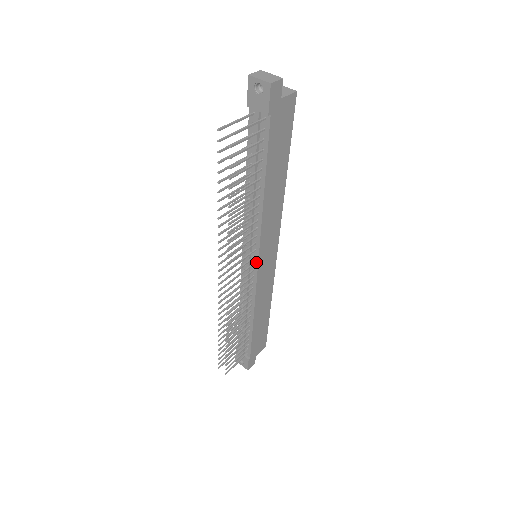
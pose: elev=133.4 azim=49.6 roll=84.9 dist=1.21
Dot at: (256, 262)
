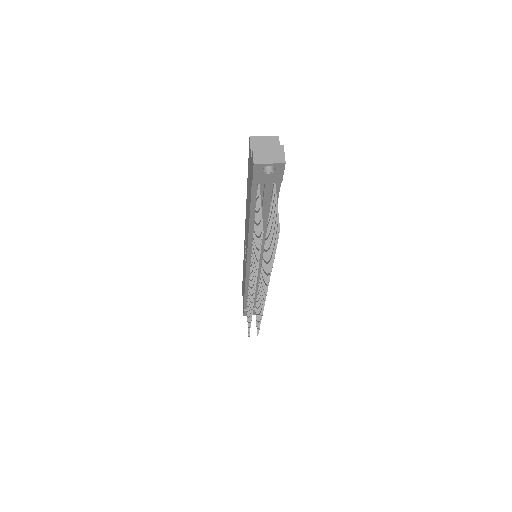
Dot at: occluded
